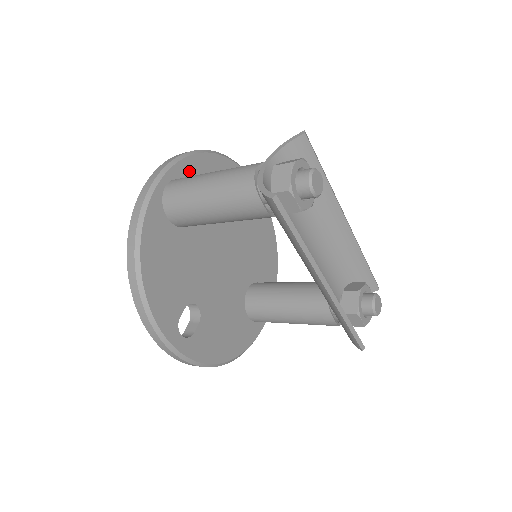
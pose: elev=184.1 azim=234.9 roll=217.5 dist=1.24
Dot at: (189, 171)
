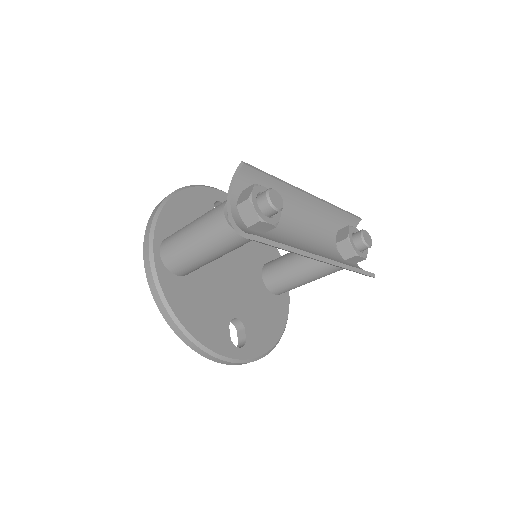
Dot at: (167, 226)
